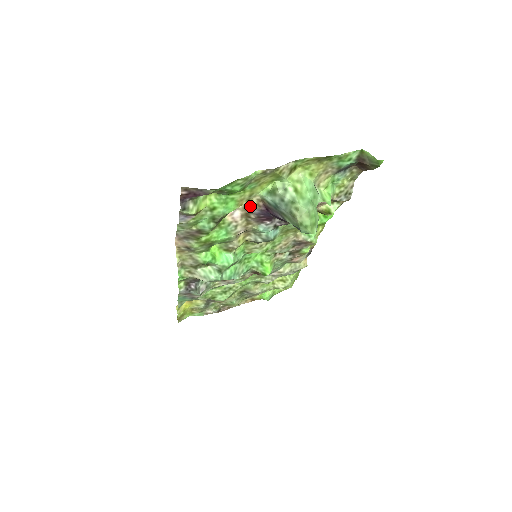
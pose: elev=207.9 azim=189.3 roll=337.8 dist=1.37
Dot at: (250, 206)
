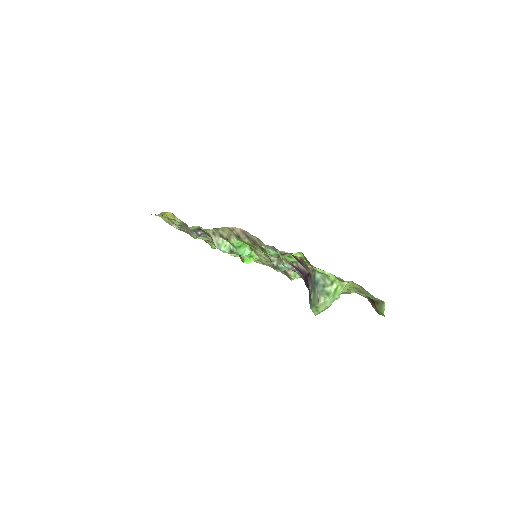
Dot at: occluded
